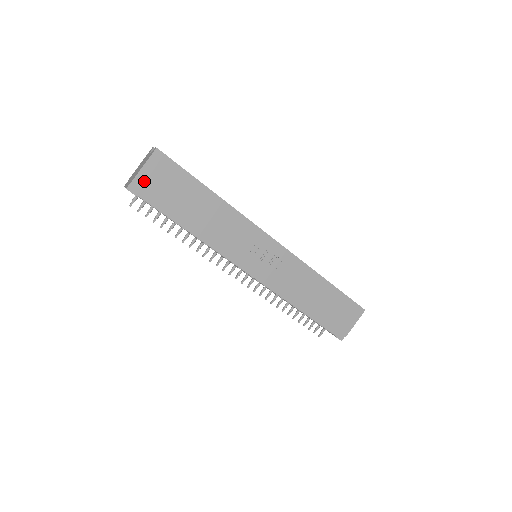
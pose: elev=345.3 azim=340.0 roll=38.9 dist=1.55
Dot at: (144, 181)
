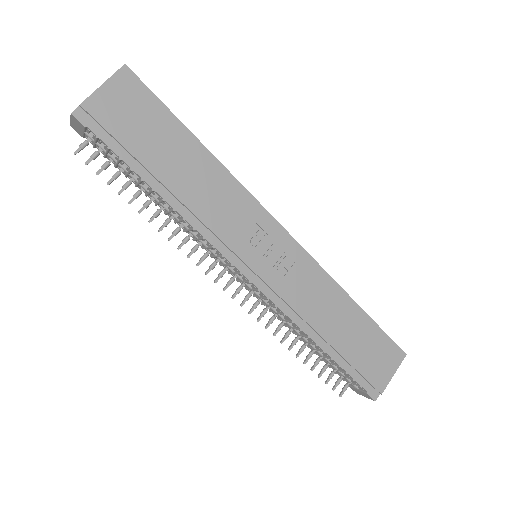
Dot at: (100, 107)
